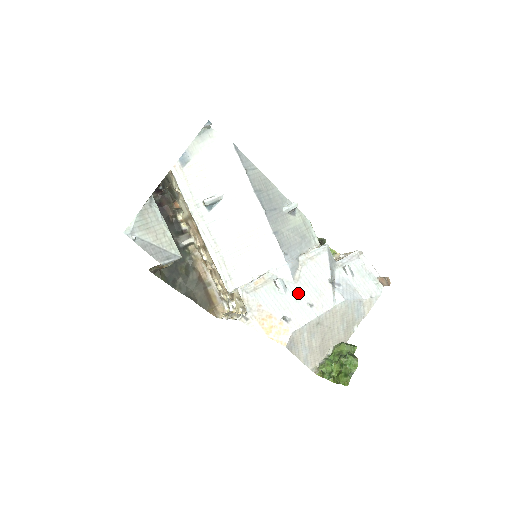
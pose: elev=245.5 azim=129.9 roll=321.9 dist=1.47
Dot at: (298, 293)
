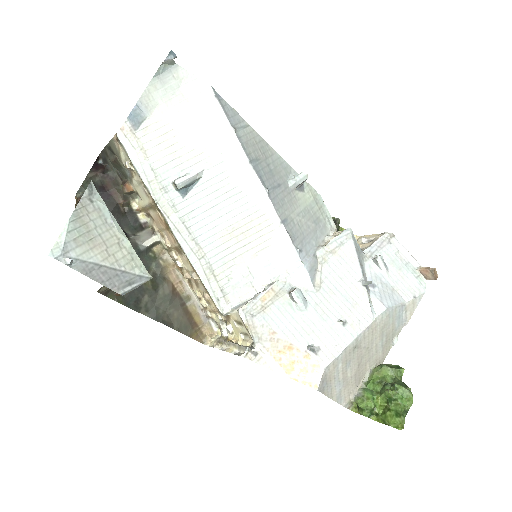
Dot at: (323, 306)
